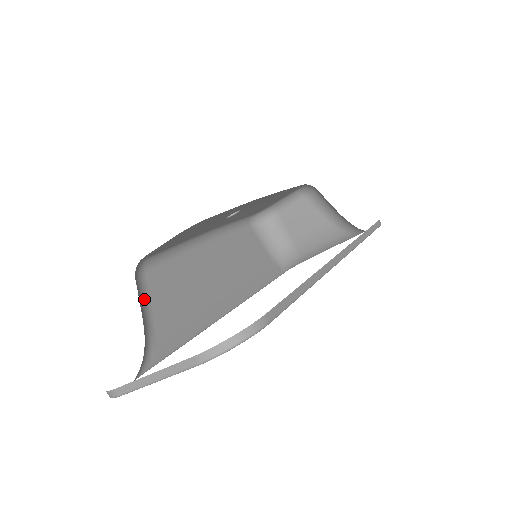
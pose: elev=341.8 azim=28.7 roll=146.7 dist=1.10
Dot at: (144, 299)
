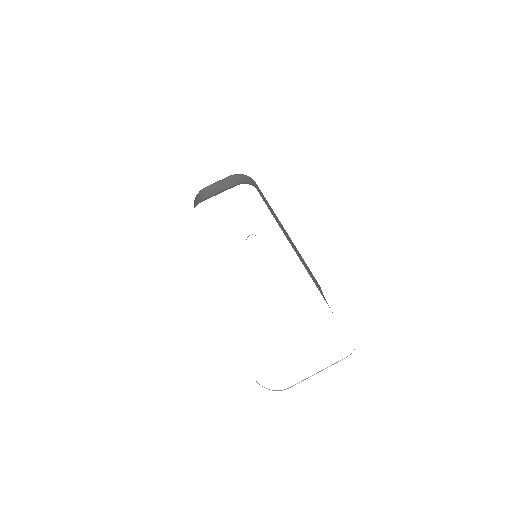
Dot at: occluded
